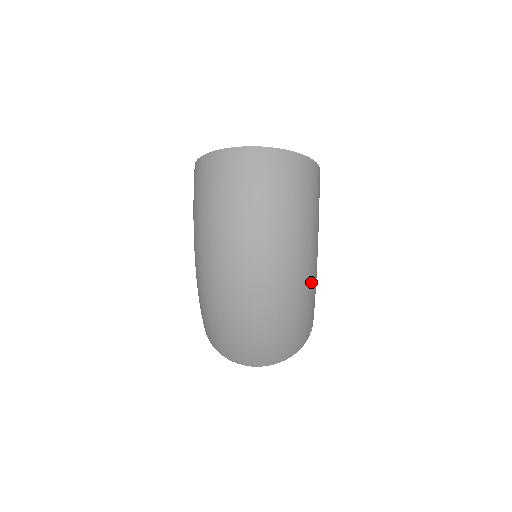
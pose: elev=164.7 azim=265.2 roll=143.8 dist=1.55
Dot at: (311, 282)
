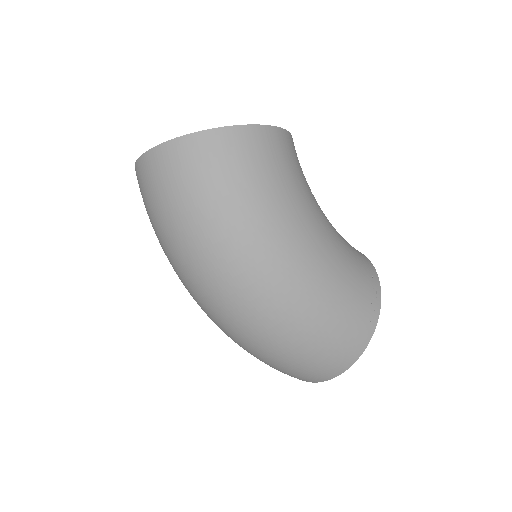
Dot at: (299, 282)
